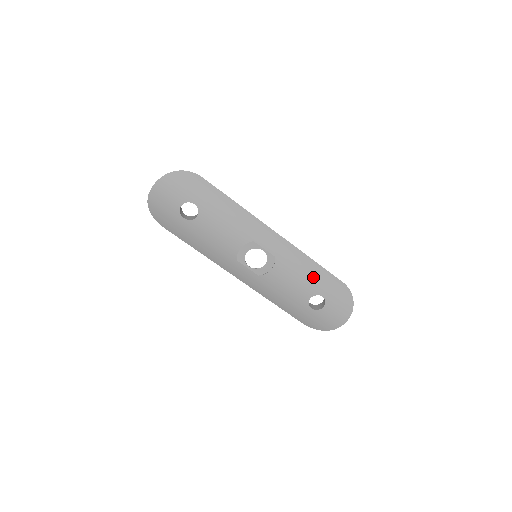
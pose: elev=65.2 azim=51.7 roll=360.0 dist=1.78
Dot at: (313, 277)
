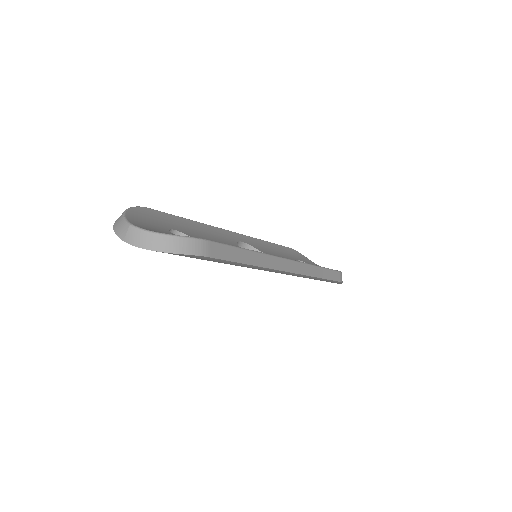
Dot at: occluded
